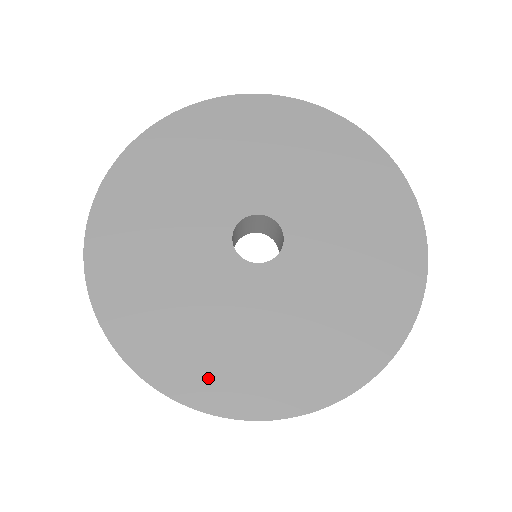
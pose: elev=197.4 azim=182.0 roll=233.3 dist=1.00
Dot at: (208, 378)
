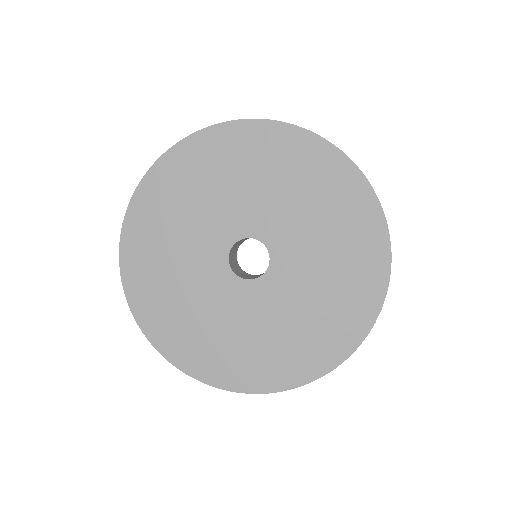
Dot at: (152, 307)
